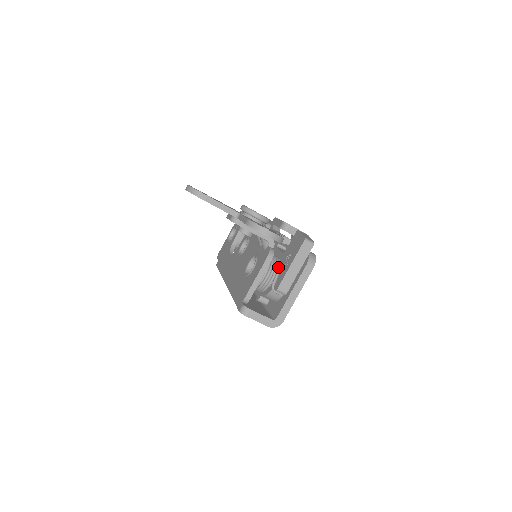
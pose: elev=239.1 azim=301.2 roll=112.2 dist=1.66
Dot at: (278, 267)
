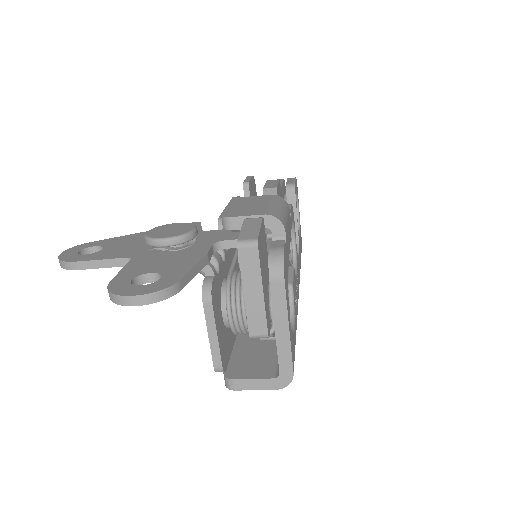
Dot at: occluded
